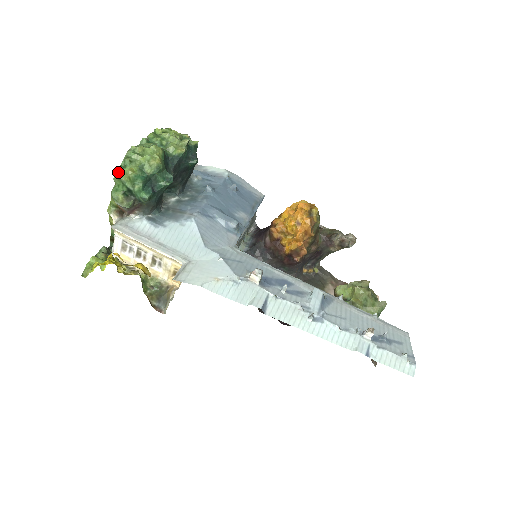
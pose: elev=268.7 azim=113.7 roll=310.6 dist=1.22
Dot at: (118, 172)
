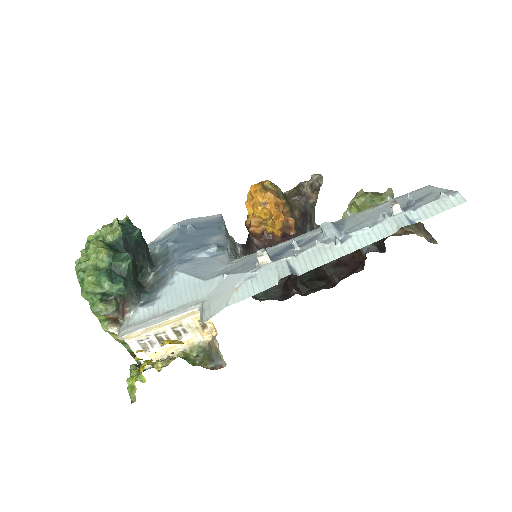
Dot at: (82, 289)
